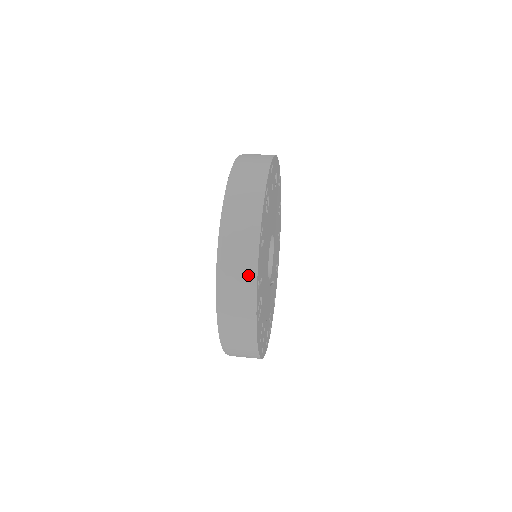
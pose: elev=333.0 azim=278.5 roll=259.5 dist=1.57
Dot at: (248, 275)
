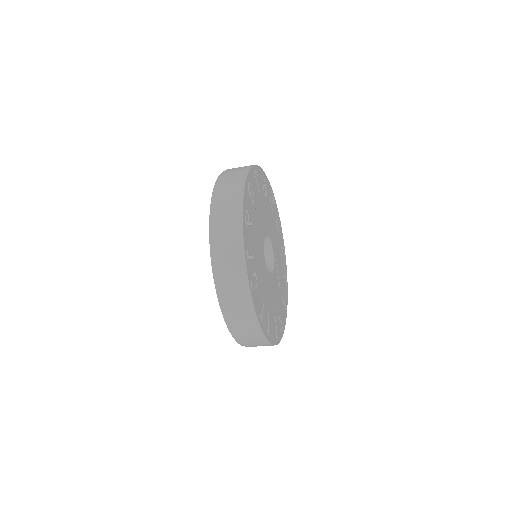
Dot at: (236, 246)
